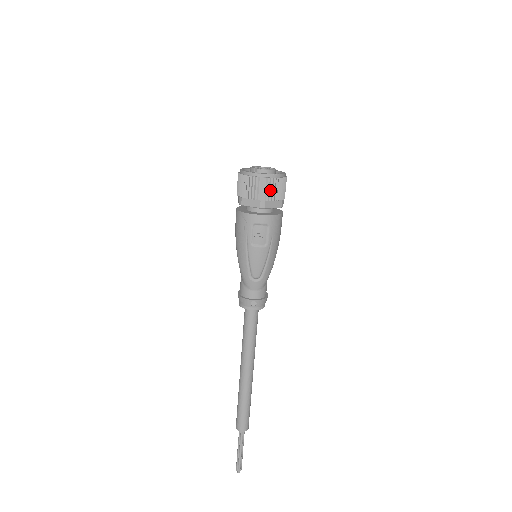
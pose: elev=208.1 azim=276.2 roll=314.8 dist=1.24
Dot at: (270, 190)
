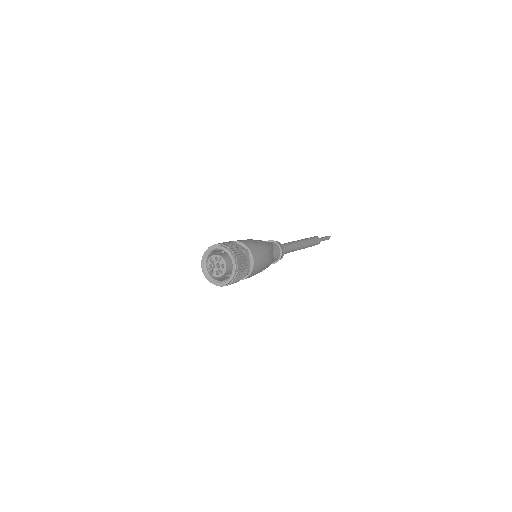
Dot at: occluded
